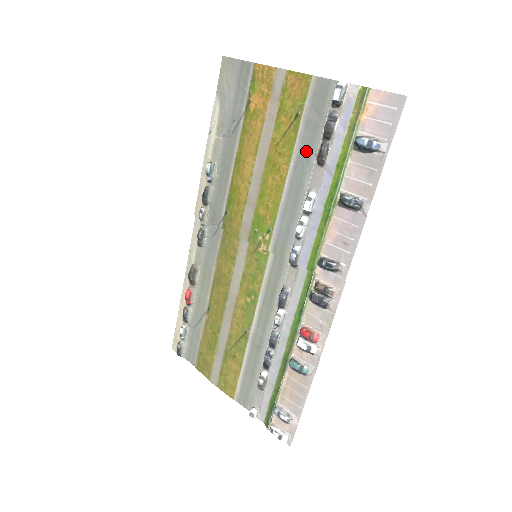
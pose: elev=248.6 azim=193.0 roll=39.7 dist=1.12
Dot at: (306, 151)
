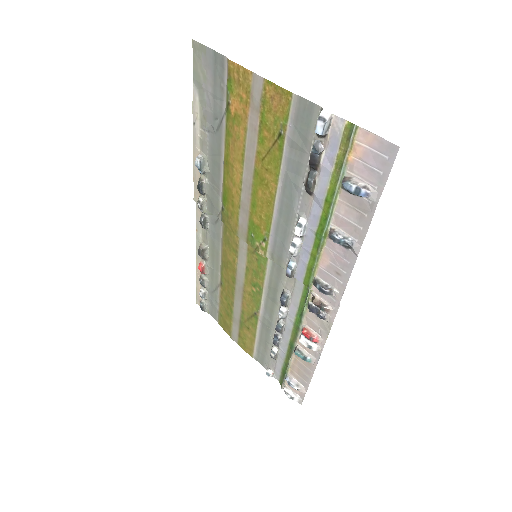
Dot at: (293, 175)
